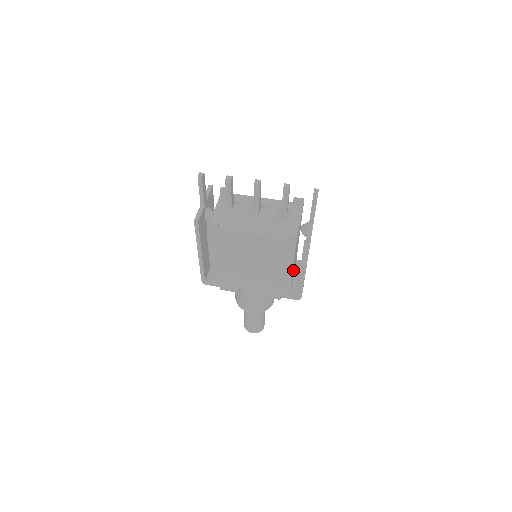
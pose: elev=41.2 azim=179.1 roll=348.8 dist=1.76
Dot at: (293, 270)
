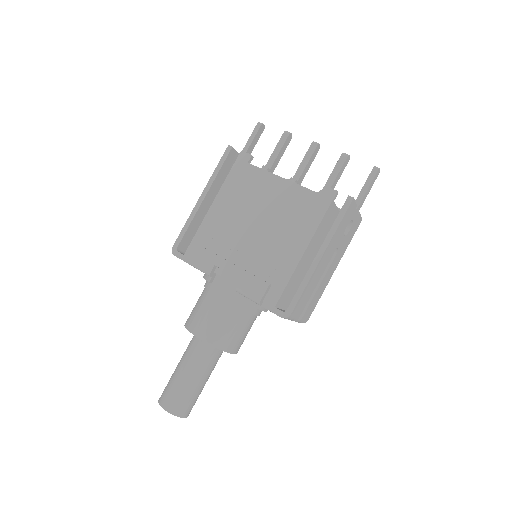
Dot at: (299, 270)
